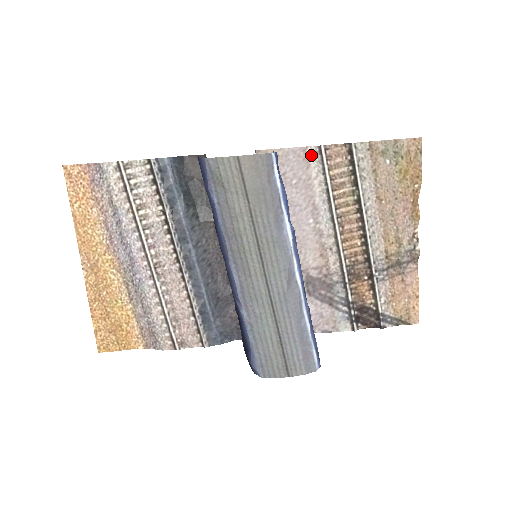
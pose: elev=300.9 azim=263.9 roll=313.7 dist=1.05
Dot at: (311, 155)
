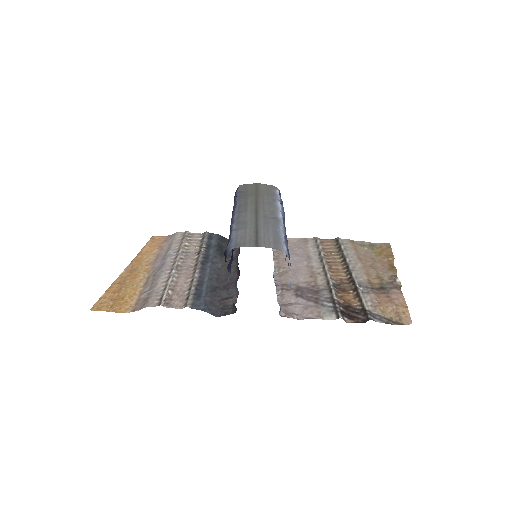
Dot at: (309, 240)
